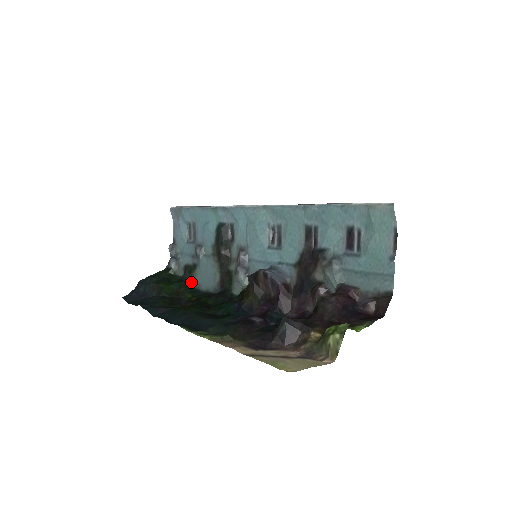
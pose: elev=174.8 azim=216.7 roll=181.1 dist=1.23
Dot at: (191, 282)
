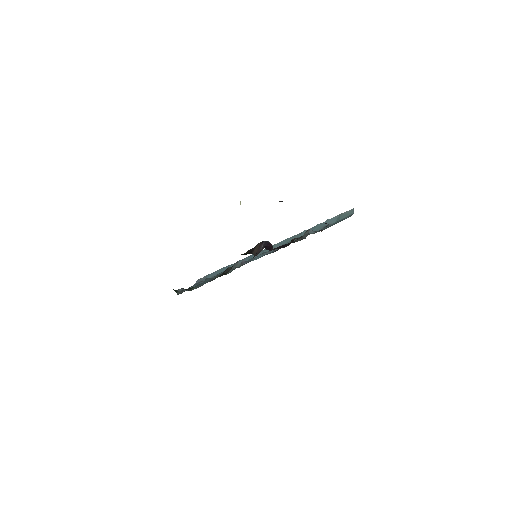
Dot at: (188, 290)
